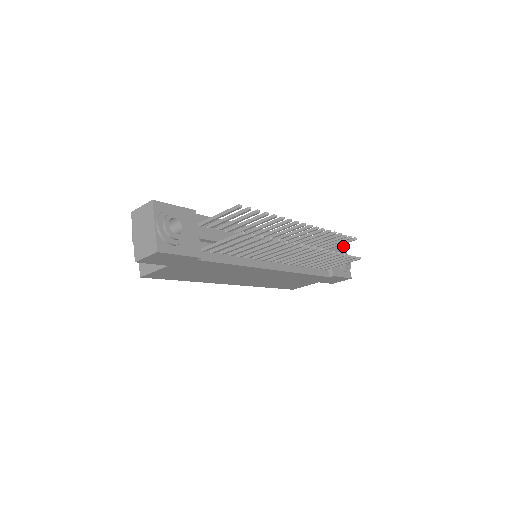
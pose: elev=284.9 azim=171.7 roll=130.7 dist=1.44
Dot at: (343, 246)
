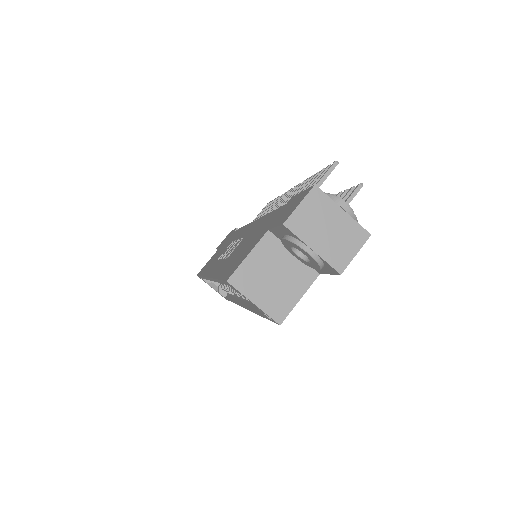
Dot at: occluded
